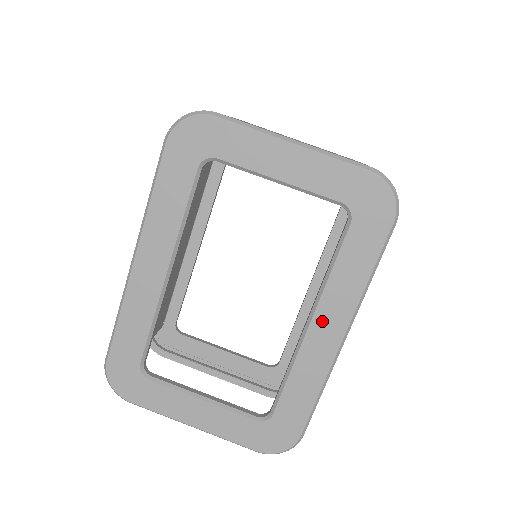
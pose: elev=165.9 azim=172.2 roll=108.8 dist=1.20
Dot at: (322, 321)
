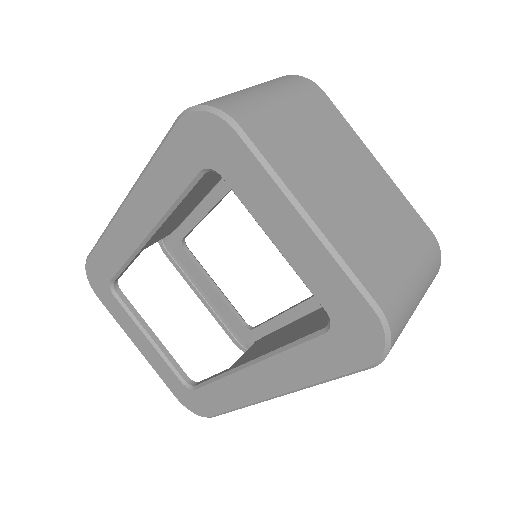
Dot at: (259, 373)
